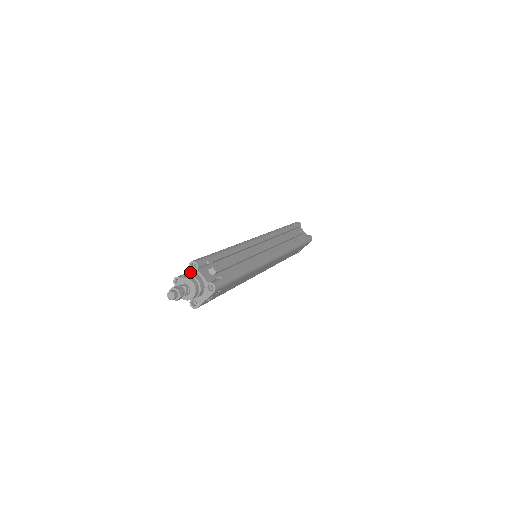
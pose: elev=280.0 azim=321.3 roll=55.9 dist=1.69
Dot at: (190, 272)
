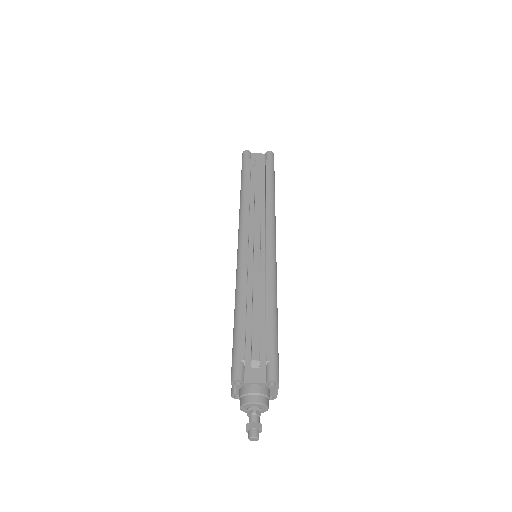
Dot at: (240, 387)
